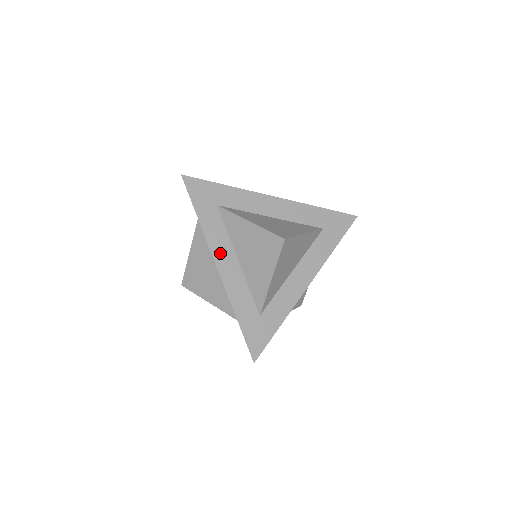
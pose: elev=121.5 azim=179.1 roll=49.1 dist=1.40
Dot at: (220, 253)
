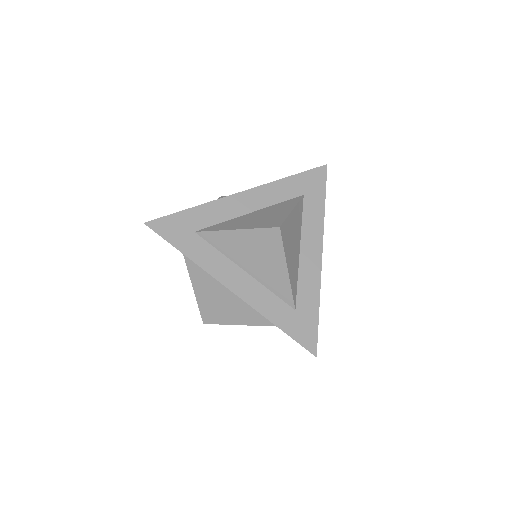
Dot at: (225, 275)
